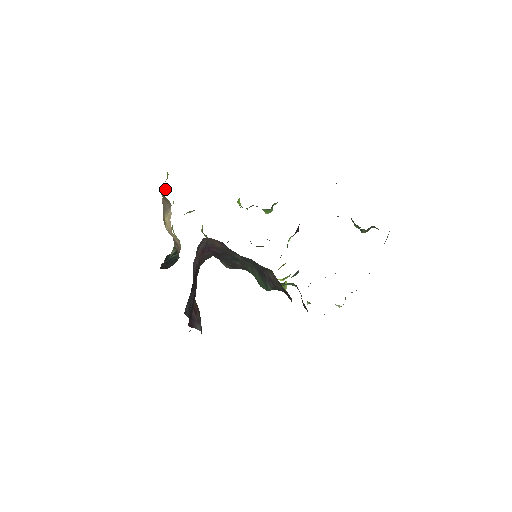
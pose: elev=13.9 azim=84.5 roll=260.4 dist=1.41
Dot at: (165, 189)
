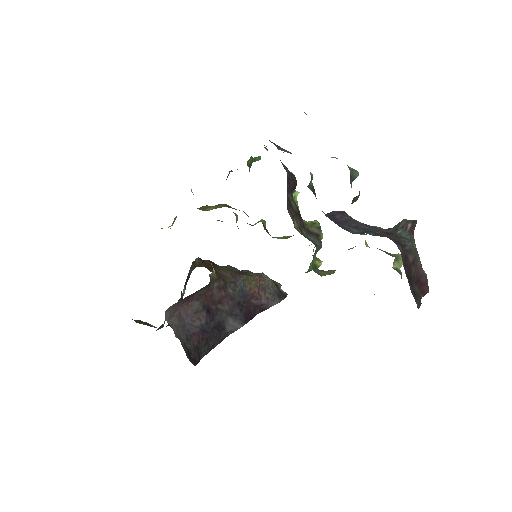
Dot at: occluded
